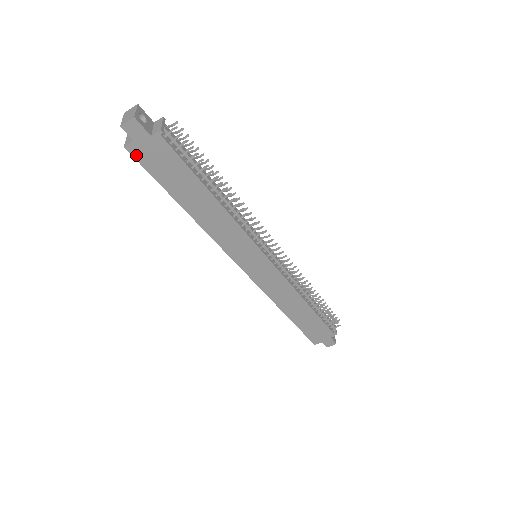
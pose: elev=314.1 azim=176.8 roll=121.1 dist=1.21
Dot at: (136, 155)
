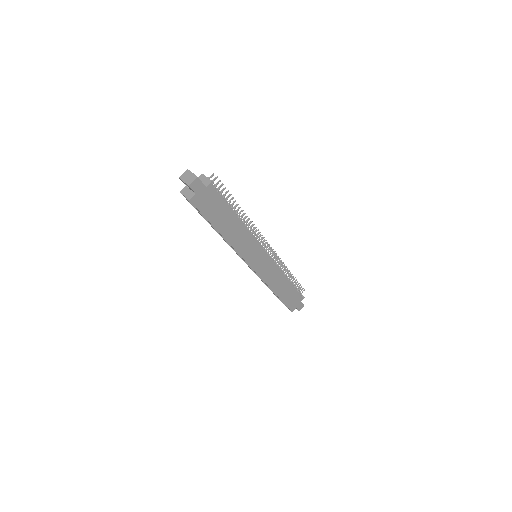
Dot at: (196, 204)
